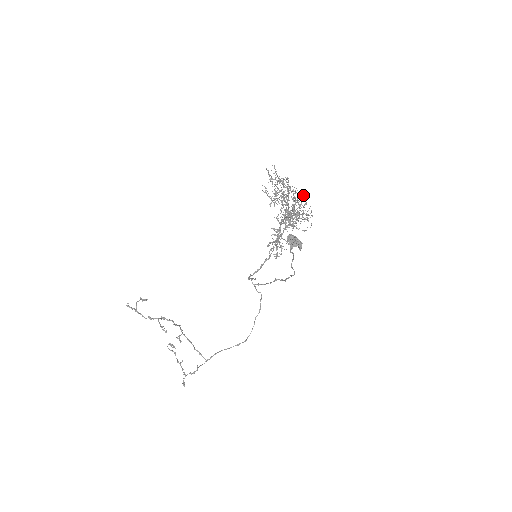
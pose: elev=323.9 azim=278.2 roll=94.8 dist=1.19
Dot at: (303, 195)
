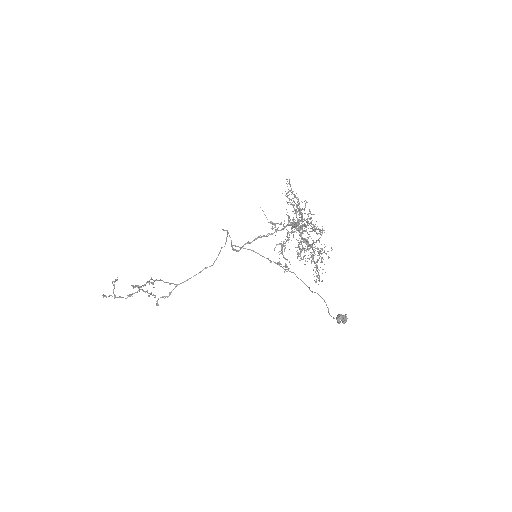
Dot at: occluded
